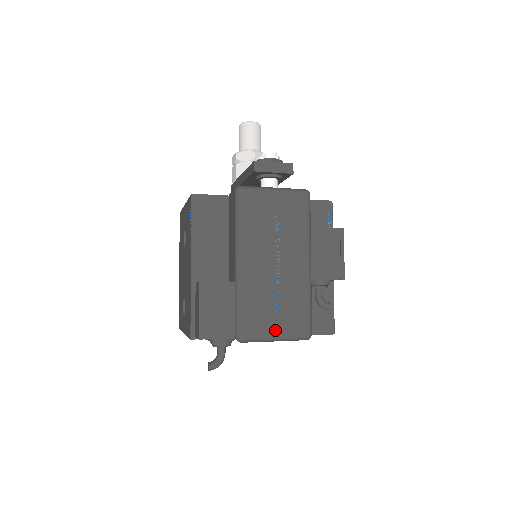
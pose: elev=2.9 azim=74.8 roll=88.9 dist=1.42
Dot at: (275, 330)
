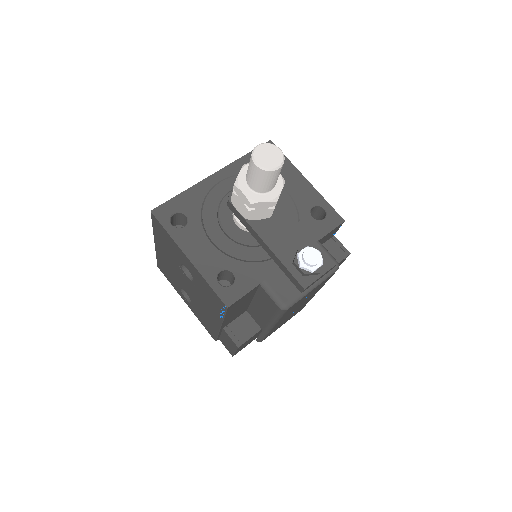
Dot at: occluded
